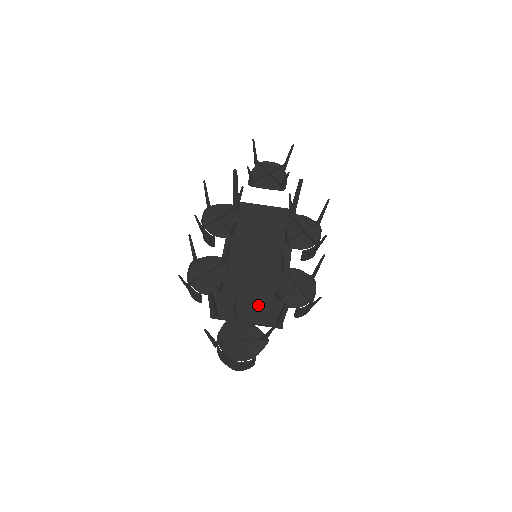
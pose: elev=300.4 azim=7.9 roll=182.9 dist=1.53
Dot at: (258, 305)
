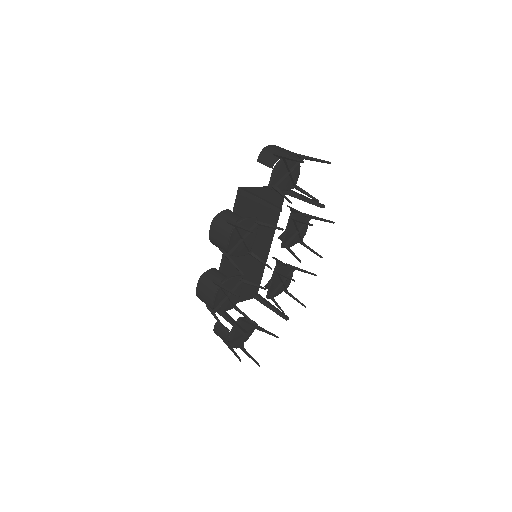
Dot at: (245, 288)
